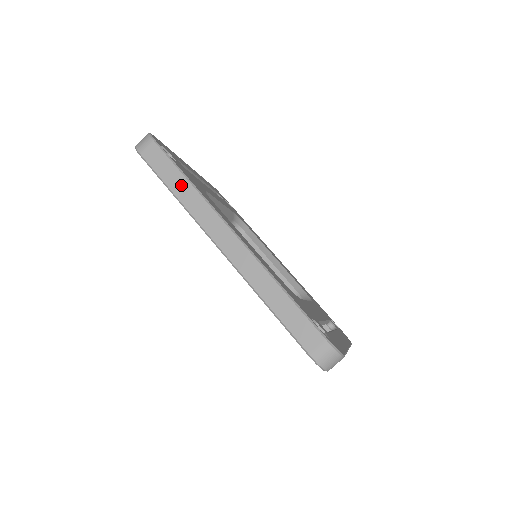
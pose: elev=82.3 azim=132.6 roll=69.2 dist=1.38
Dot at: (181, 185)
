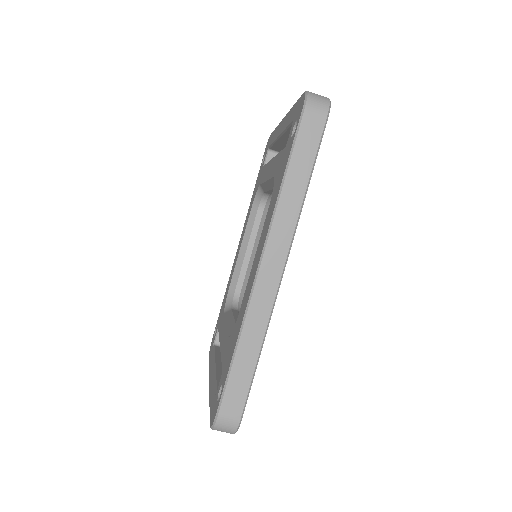
Dot at: (298, 183)
